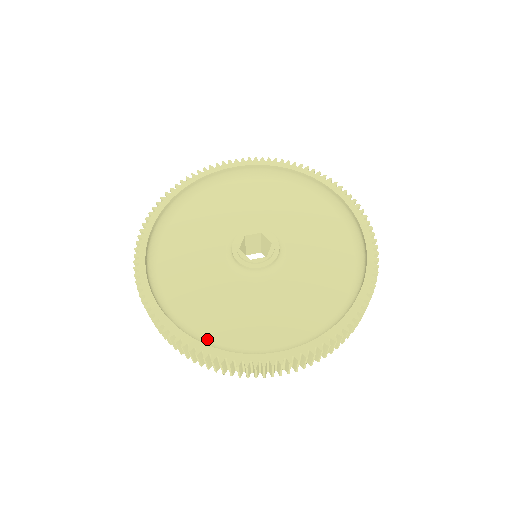
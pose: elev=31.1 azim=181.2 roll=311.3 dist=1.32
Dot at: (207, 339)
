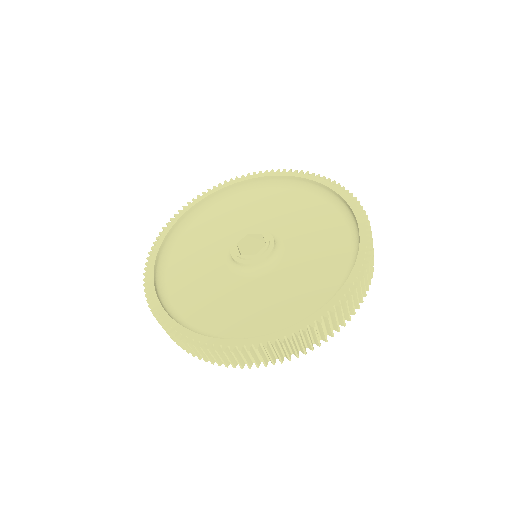
Dot at: (178, 313)
